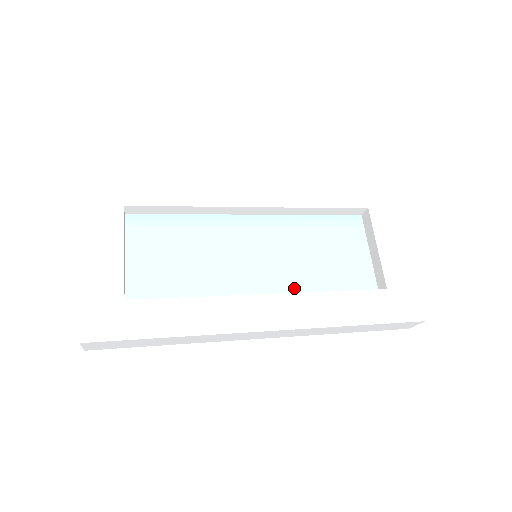
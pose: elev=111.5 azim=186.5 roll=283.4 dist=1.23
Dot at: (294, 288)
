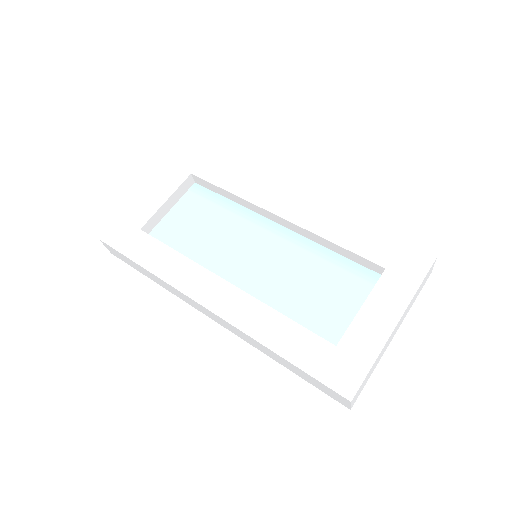
Dot at: (262, 296)
